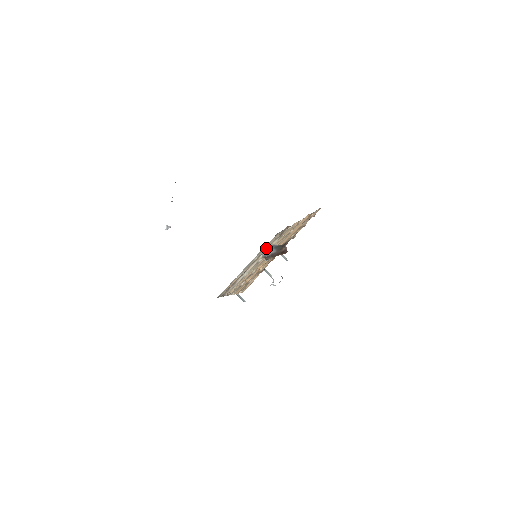
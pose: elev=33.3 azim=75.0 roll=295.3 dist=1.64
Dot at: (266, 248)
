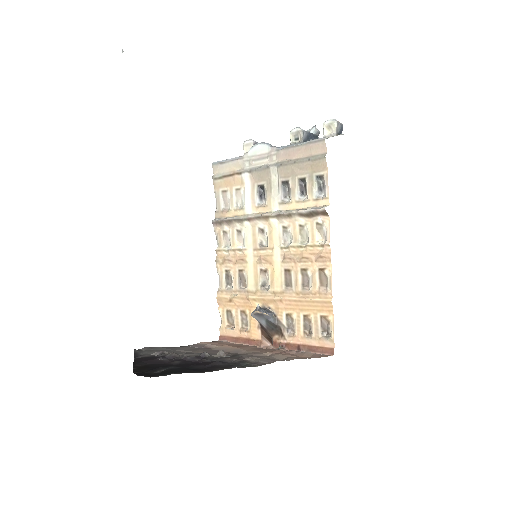
Dot at: (257, 315)
